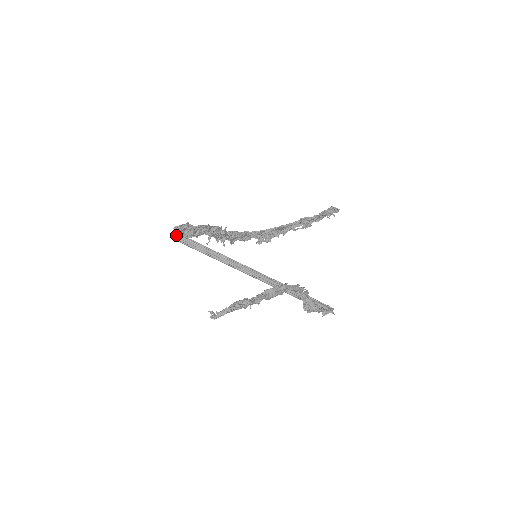
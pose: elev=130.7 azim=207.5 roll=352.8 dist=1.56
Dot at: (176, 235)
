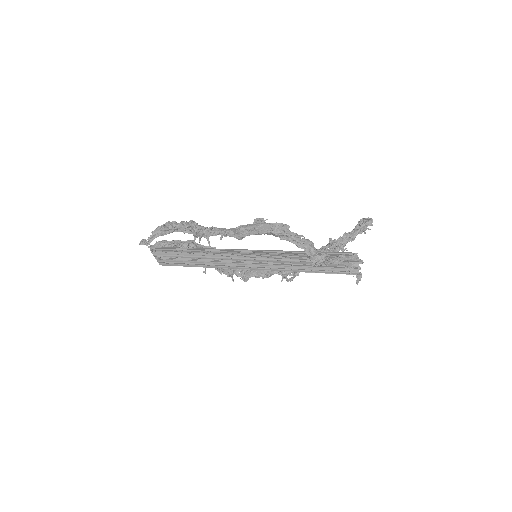
Dot at: (150, 250)
